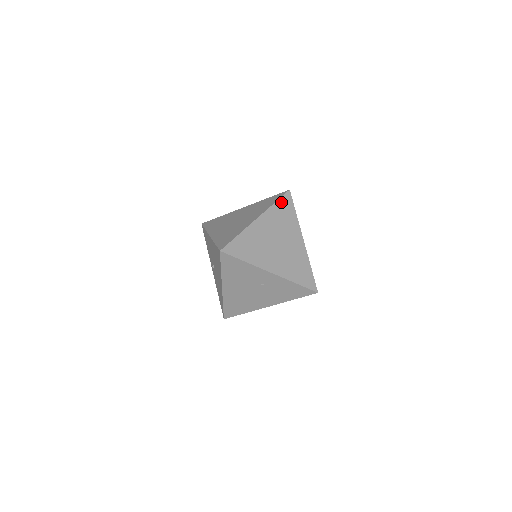
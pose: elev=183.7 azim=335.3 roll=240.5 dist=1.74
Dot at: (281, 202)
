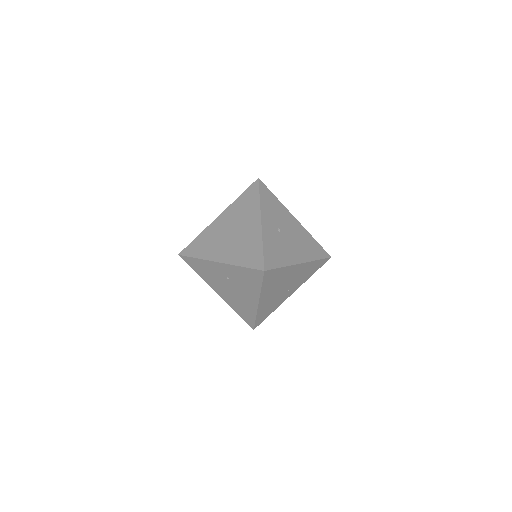
Dot at: (246, 193)
